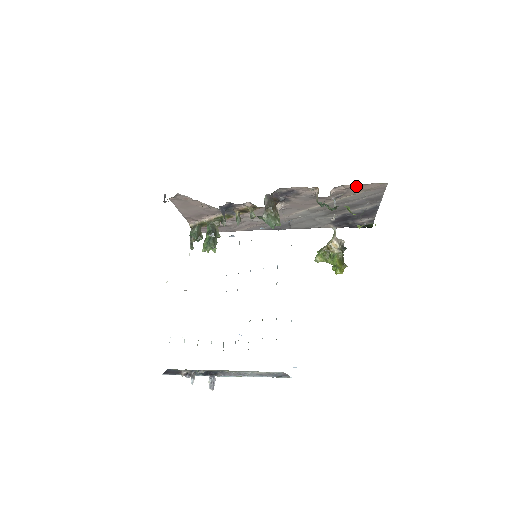
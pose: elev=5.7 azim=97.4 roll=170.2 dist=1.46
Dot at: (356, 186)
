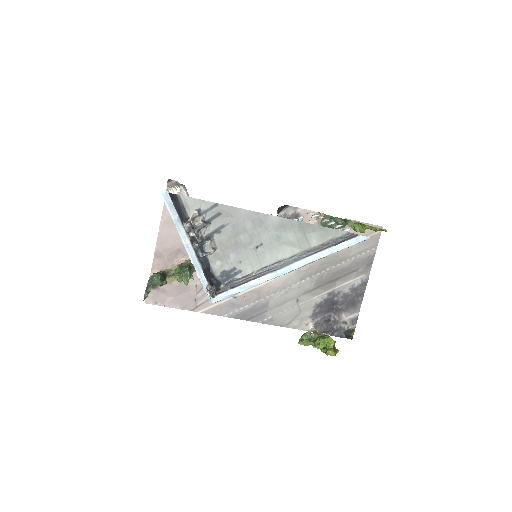
Dot at: occluded
